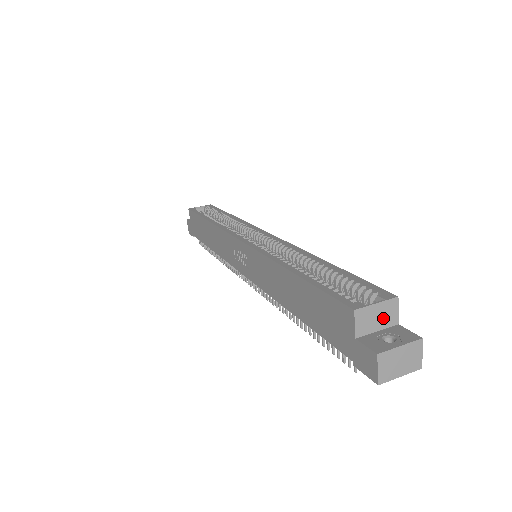
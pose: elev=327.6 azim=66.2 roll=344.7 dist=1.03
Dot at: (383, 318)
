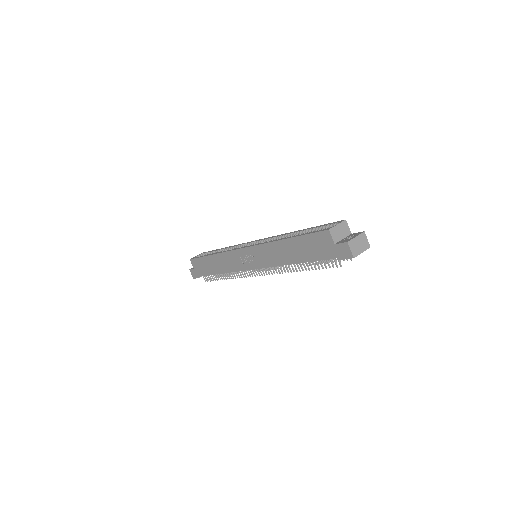
Dot at: (343, 232)
